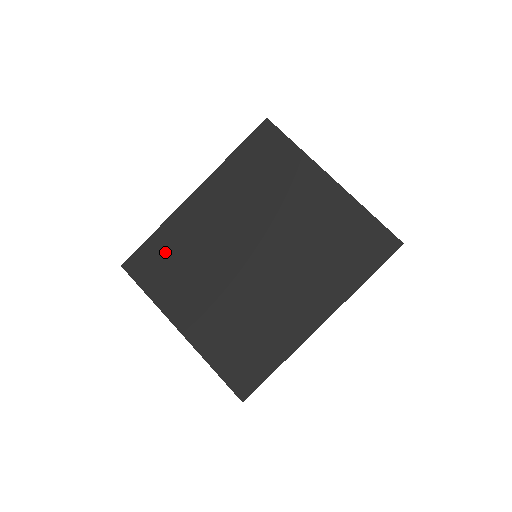
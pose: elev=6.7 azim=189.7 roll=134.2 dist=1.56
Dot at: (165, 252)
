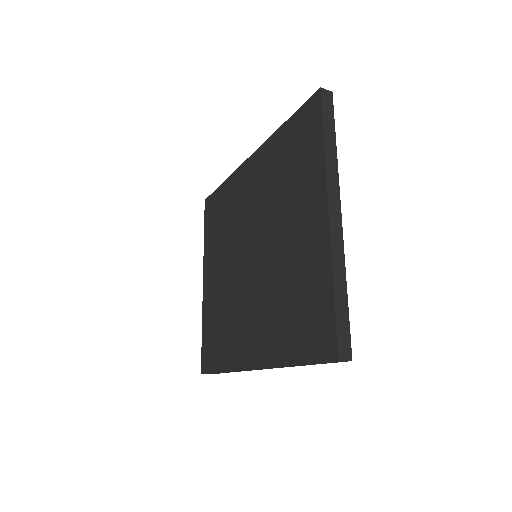
Dot at: (221, 206)
